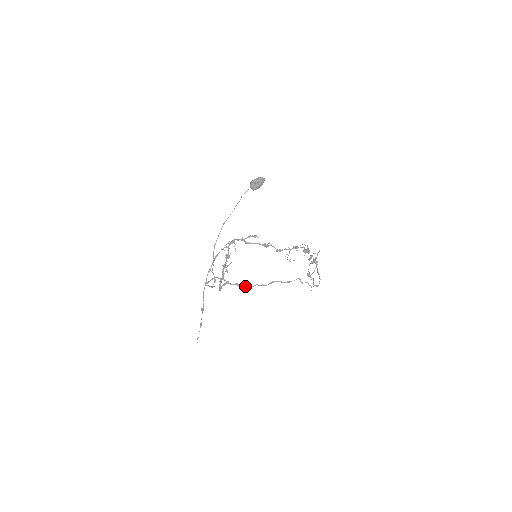
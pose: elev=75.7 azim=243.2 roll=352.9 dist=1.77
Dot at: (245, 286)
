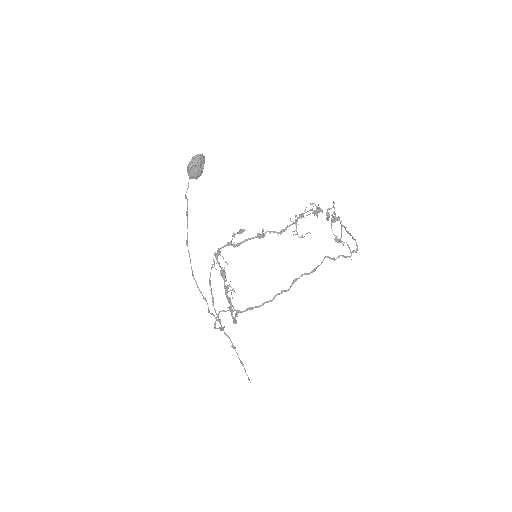
Dot at: (262, 305)
